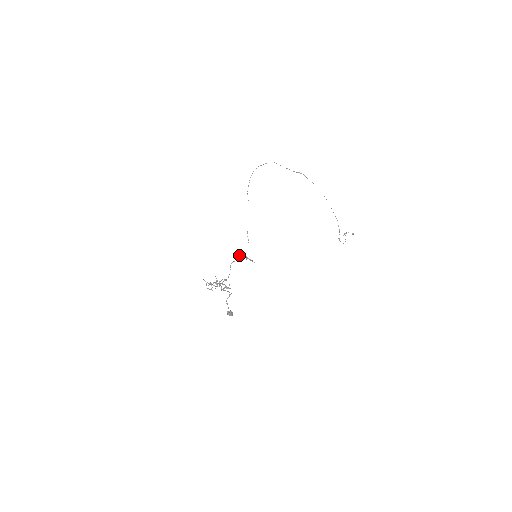
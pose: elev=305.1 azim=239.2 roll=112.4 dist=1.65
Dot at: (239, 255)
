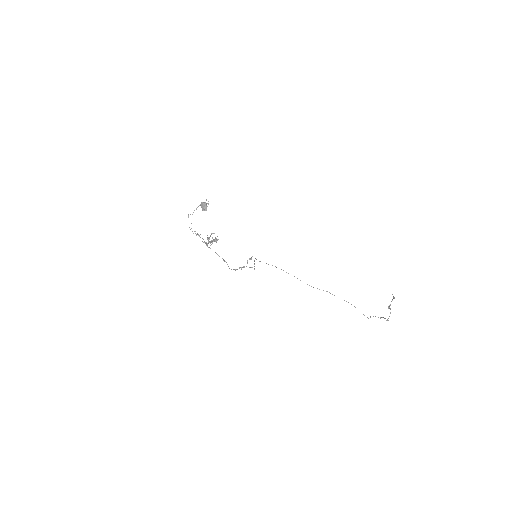
Dot at: (241, 267)
